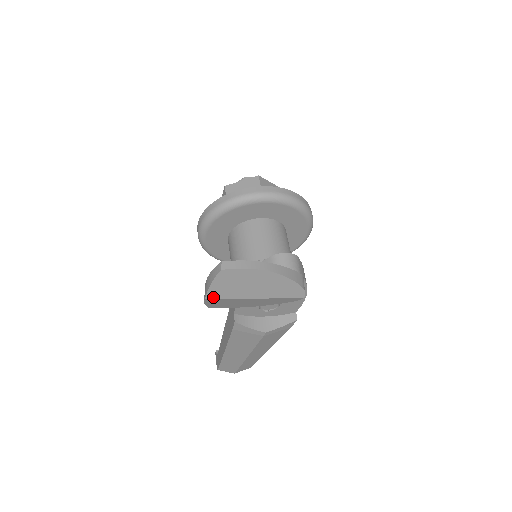
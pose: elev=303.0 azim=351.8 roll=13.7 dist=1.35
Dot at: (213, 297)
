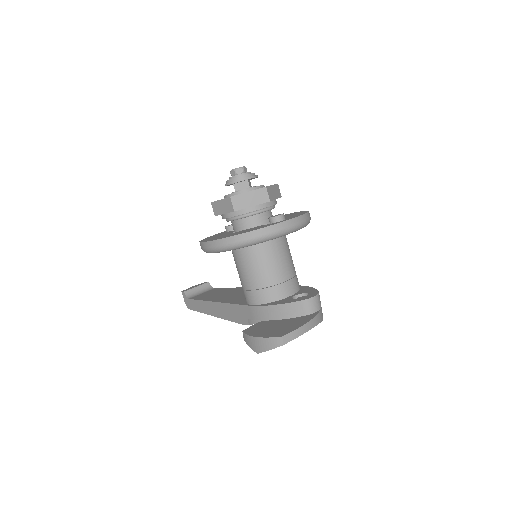
Dot at: occluded
